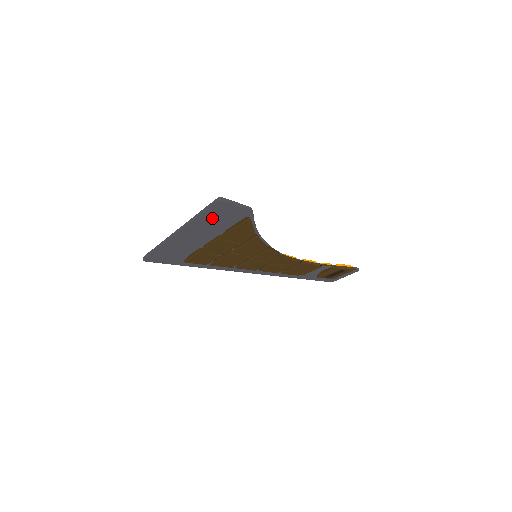
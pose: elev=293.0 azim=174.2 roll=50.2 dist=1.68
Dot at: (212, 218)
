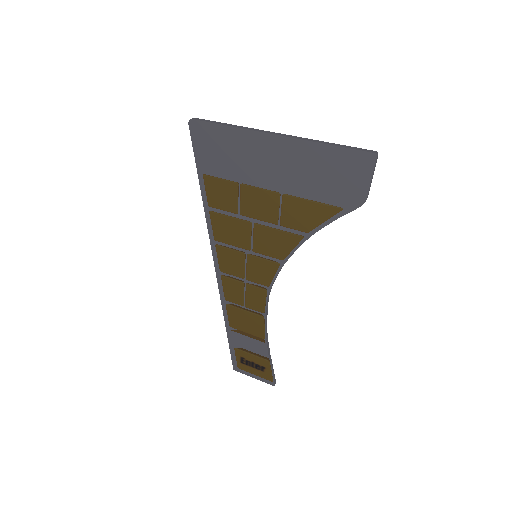
Dot at: (331, 162)
